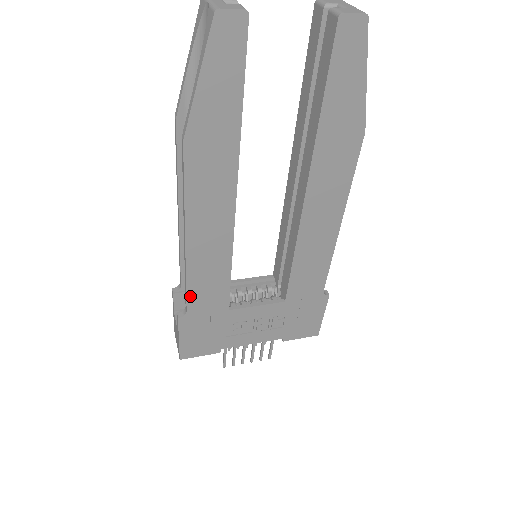
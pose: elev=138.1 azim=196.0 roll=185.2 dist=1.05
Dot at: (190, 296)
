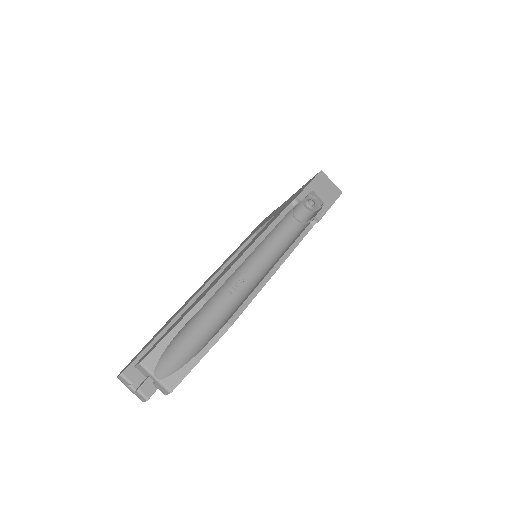
Dot at: occluded
